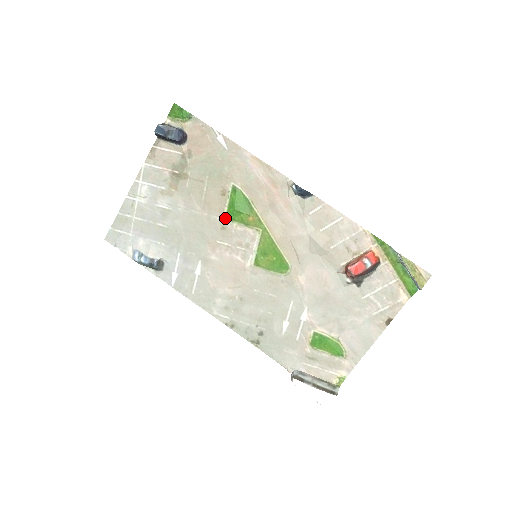
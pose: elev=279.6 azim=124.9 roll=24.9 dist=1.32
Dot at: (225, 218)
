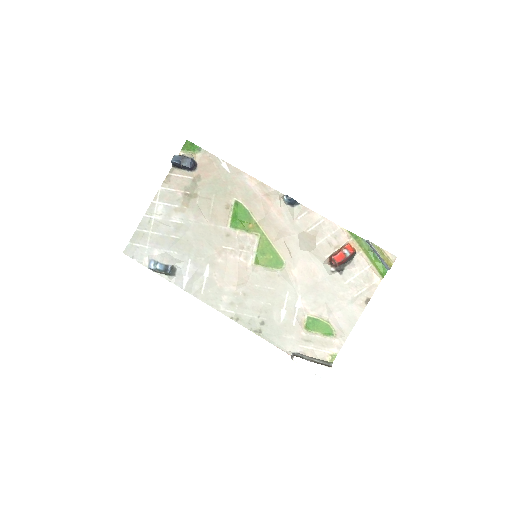
Dot at: (229, 227)
